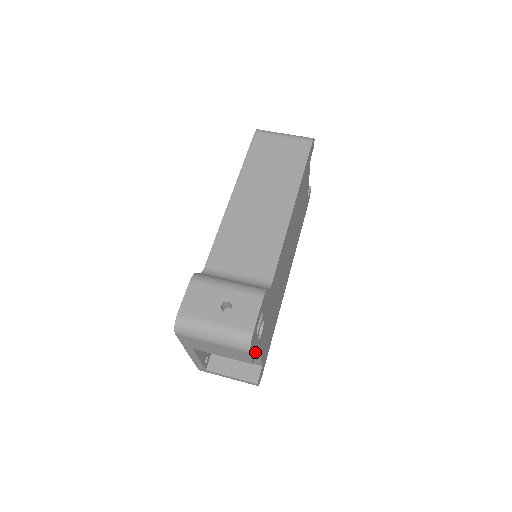
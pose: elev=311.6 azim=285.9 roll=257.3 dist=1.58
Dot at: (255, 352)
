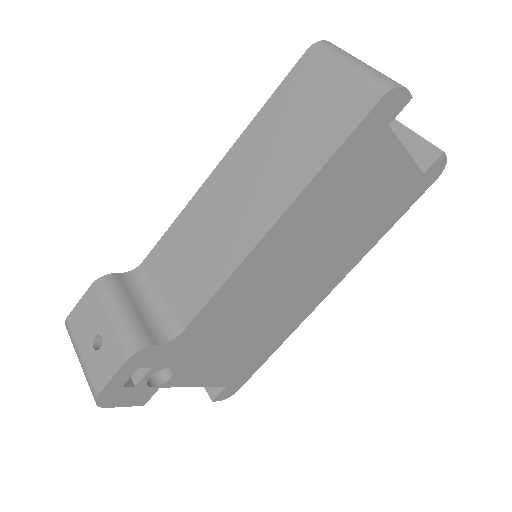
Dot at: (148, 396)
